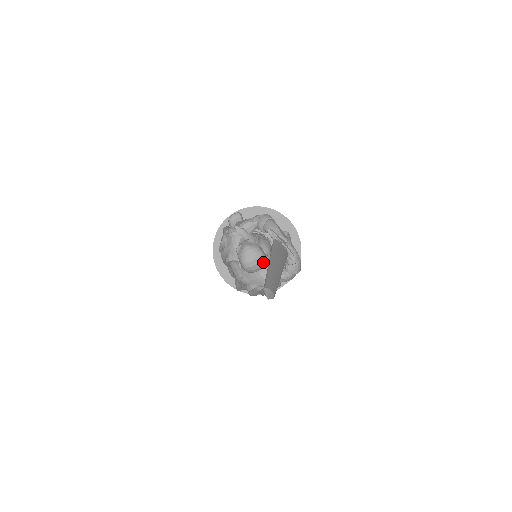
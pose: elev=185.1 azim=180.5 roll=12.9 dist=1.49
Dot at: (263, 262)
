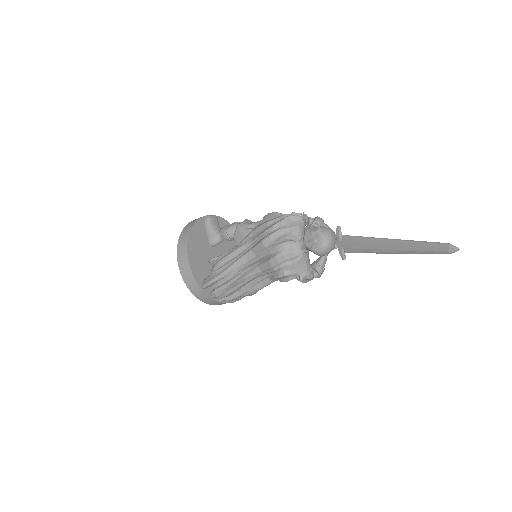
Dot at: occluded
